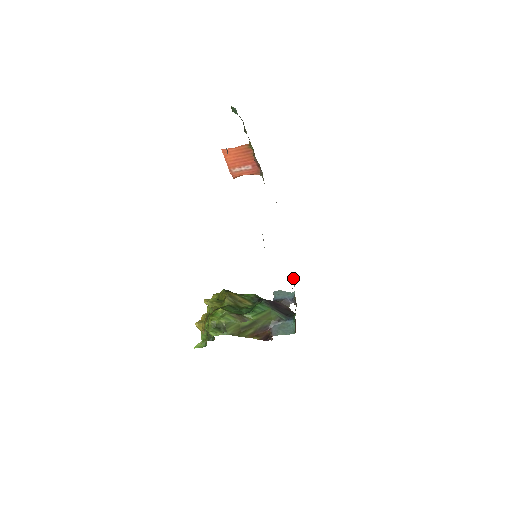
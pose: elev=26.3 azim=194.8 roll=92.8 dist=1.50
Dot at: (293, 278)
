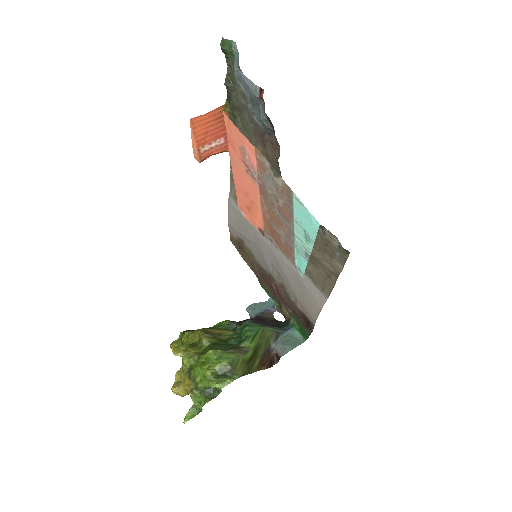
Dot at: (261, 284)
